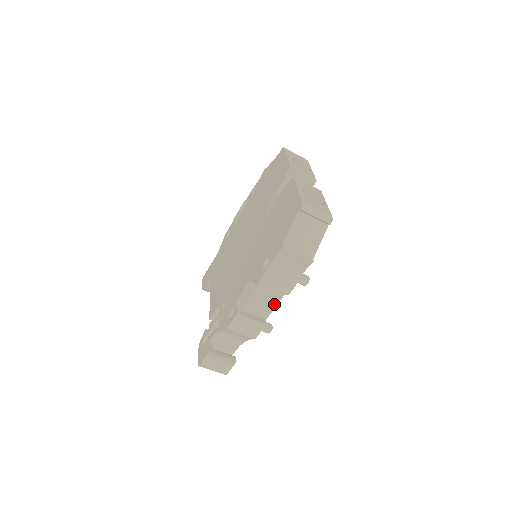
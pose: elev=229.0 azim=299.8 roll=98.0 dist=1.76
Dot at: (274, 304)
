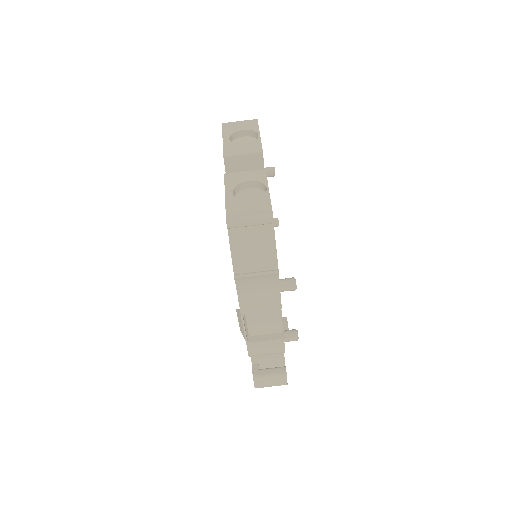
Dot at: (278, 318)
